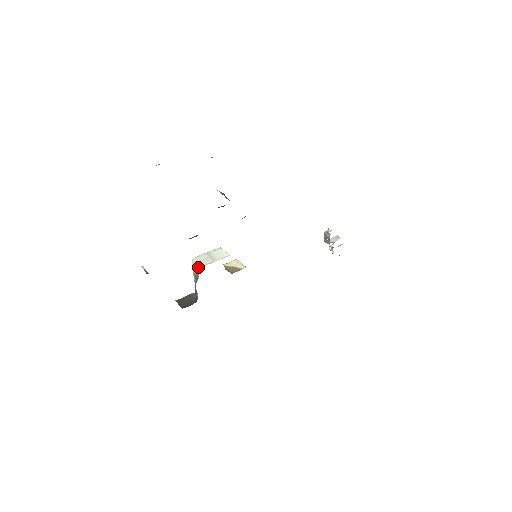
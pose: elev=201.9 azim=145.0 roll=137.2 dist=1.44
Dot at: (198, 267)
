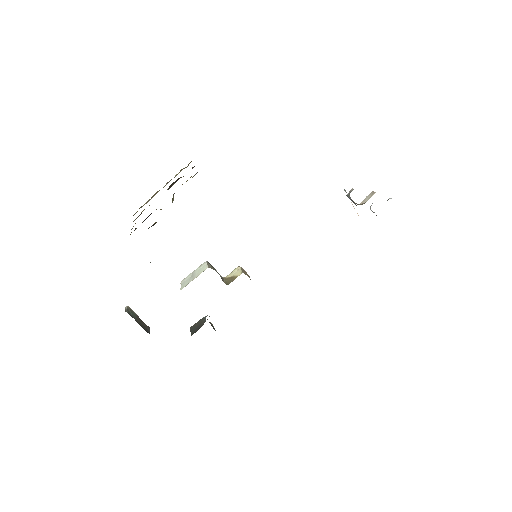
Dot at: occluded
